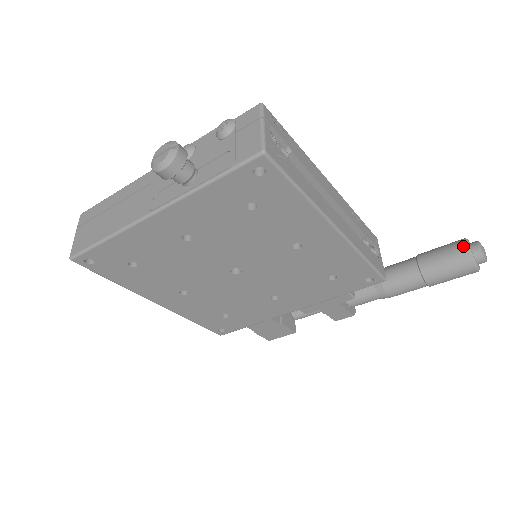
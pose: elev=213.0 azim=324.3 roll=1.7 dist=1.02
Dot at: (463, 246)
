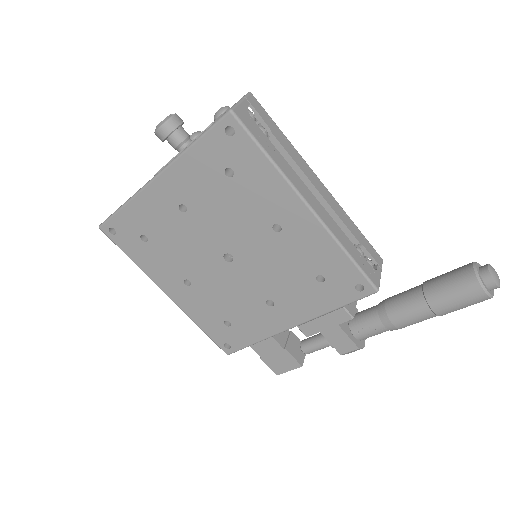
Dot at: (469, 265)
